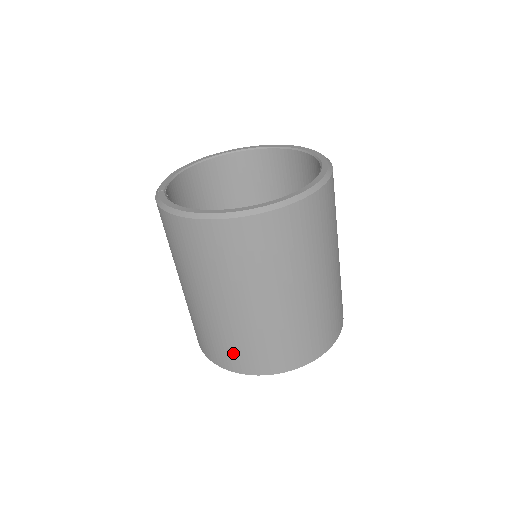
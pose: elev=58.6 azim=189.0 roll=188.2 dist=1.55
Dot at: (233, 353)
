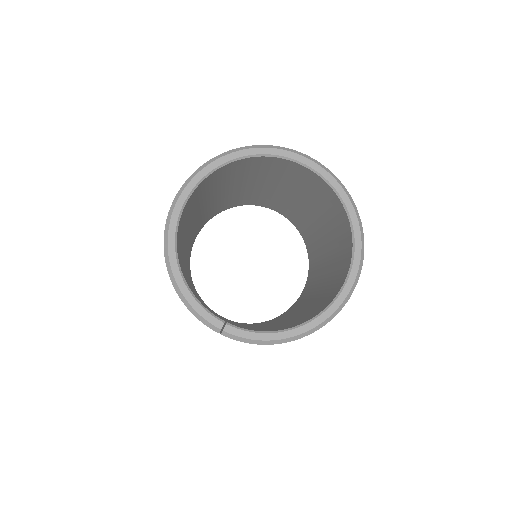
Dot at: occluded
